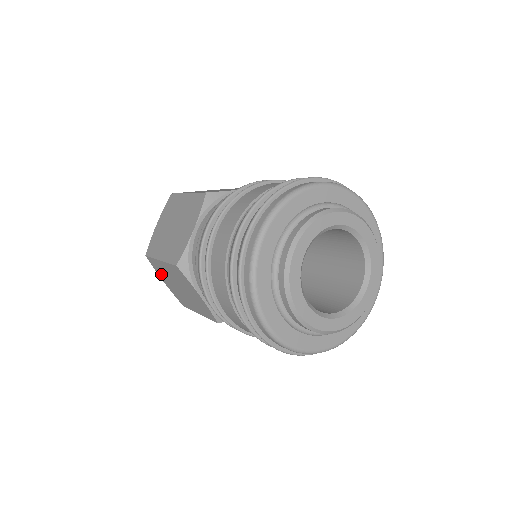
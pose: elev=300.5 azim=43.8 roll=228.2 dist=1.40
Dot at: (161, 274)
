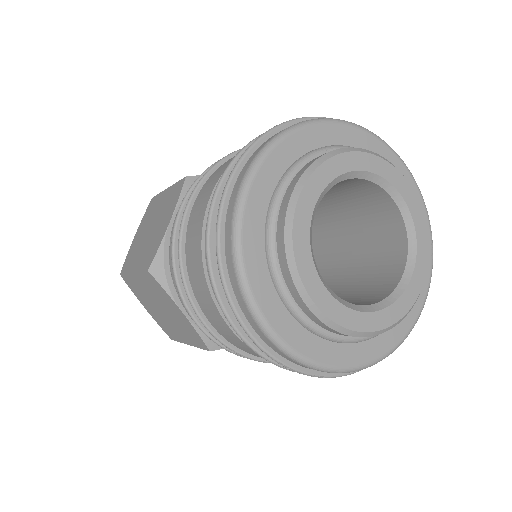
Dot at: (140, 297)
